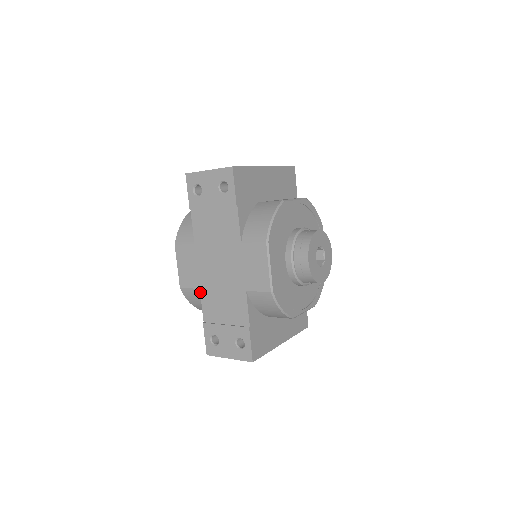
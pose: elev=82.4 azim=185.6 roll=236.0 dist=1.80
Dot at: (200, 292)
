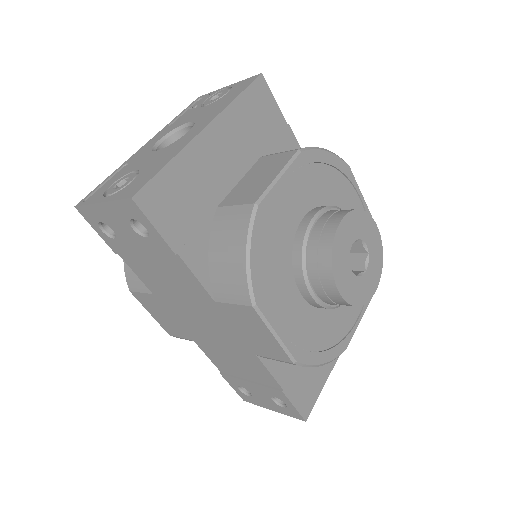
Dot at: occluded
